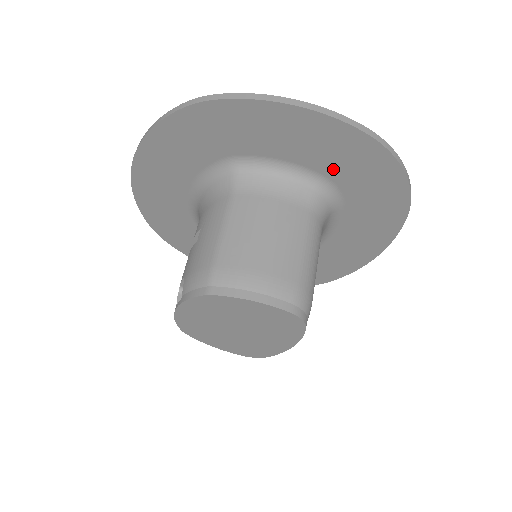
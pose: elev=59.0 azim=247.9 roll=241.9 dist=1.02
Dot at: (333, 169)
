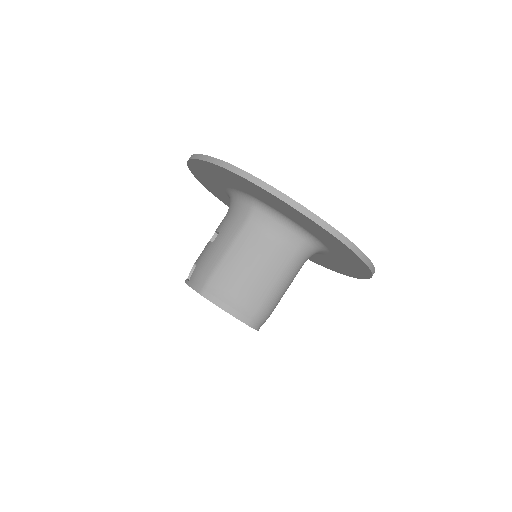
Dot at: (320, 238)
